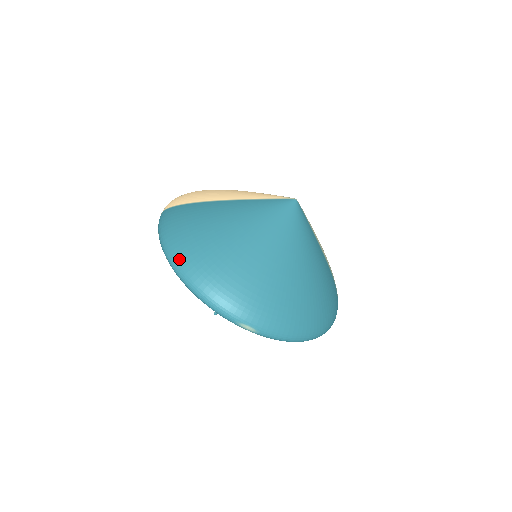
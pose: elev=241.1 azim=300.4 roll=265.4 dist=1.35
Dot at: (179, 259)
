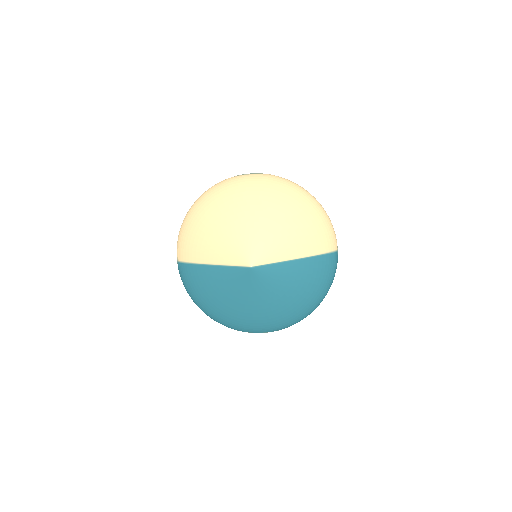
Dot at: occluded
